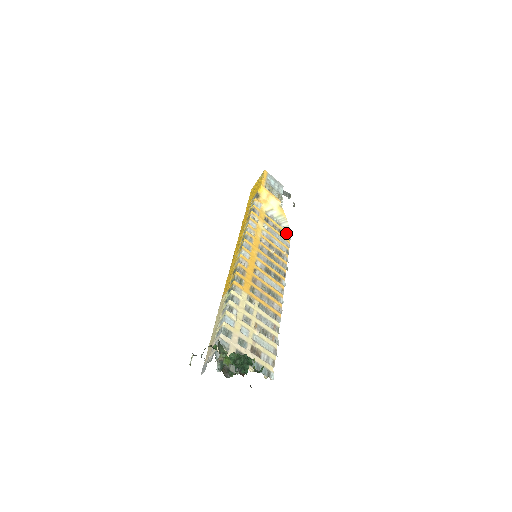
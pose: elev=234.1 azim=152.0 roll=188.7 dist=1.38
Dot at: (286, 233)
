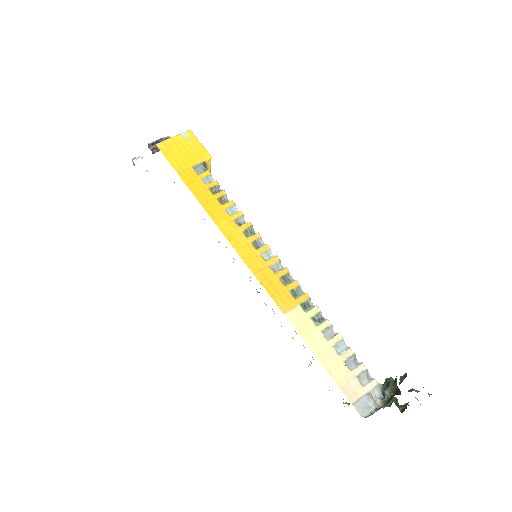
Dot at: occluded
